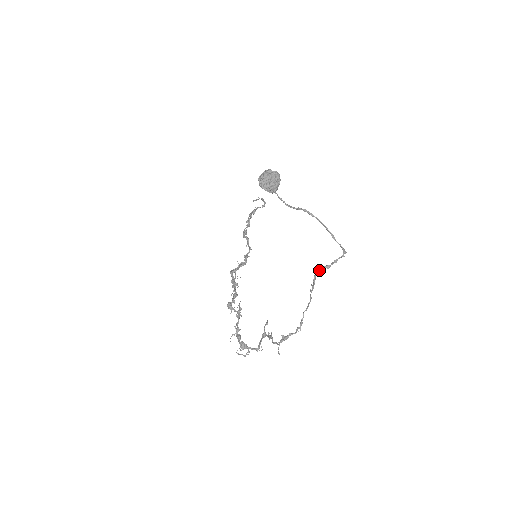
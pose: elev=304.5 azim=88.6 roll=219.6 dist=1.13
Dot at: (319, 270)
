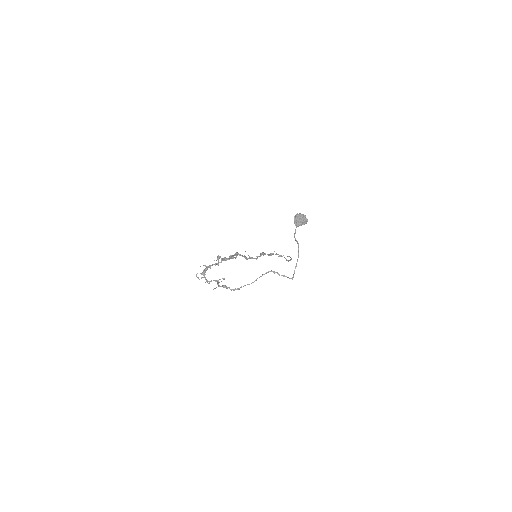
Dot at: (274, 271)
